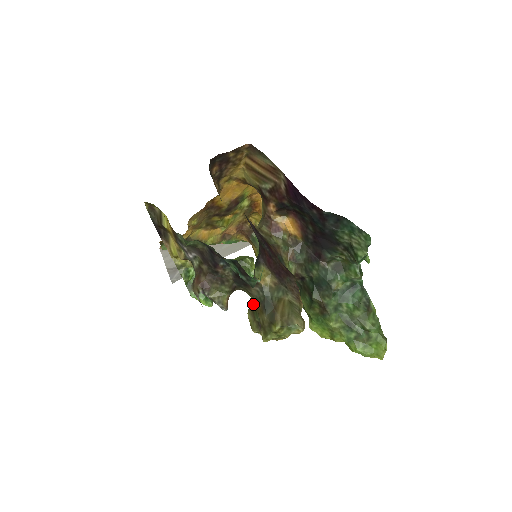
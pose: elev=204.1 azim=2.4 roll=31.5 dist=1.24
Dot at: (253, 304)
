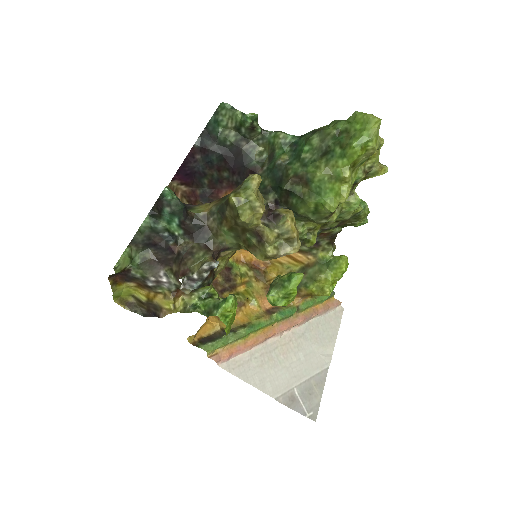
Dot at: (243, 243)
